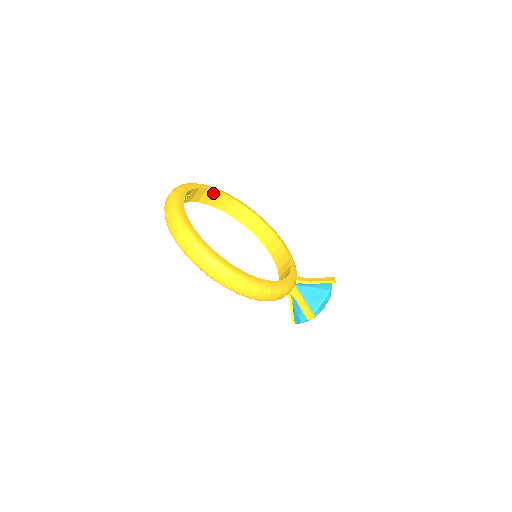
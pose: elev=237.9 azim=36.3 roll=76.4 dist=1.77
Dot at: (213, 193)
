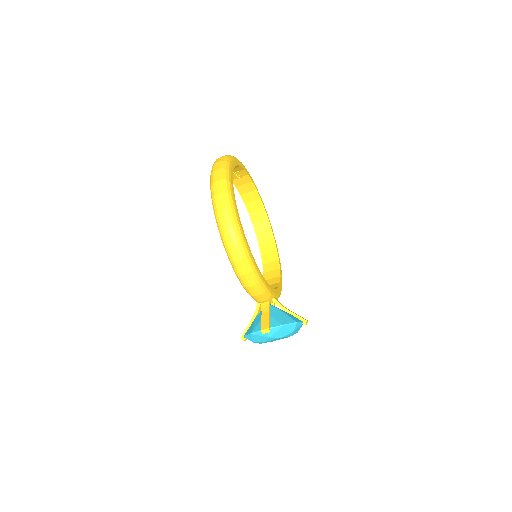
Dot at: (257, 199)
